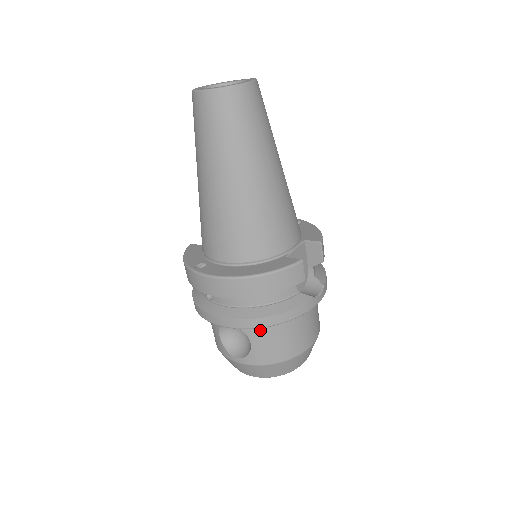
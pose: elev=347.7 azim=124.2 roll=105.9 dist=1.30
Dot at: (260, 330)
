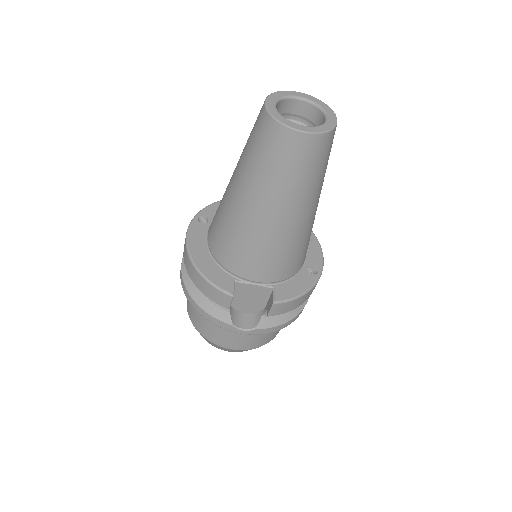
Dot at: occluded
